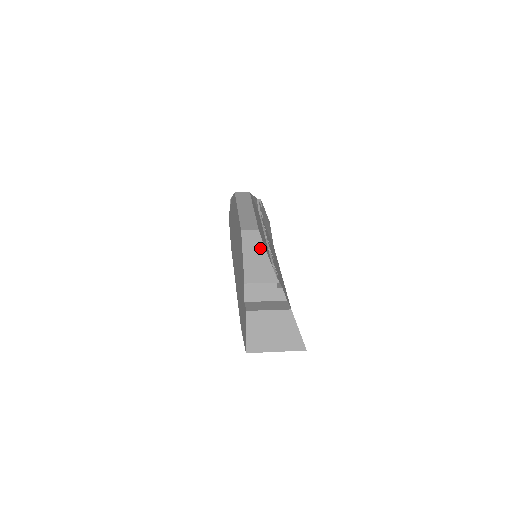
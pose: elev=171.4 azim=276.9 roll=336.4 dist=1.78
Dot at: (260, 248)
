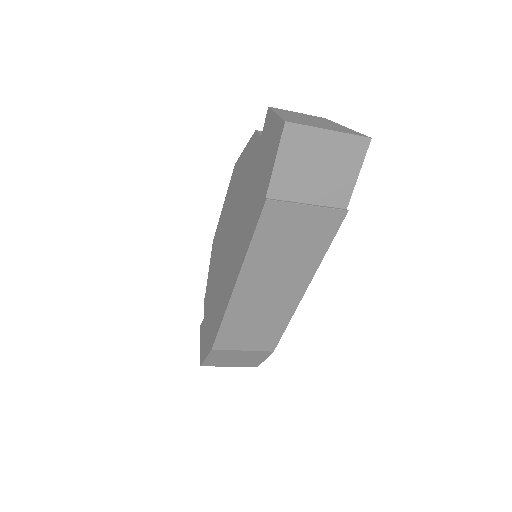
Dot at: occluded
